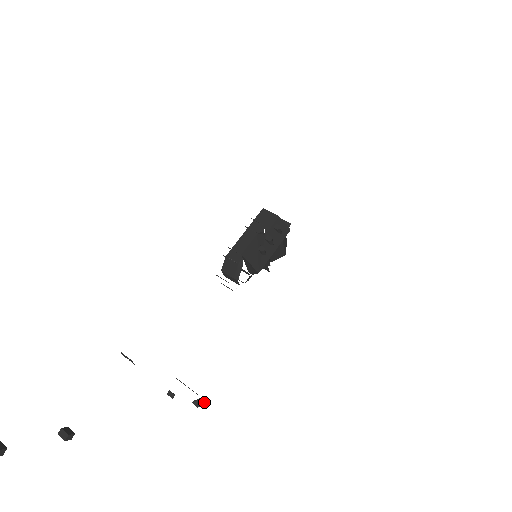
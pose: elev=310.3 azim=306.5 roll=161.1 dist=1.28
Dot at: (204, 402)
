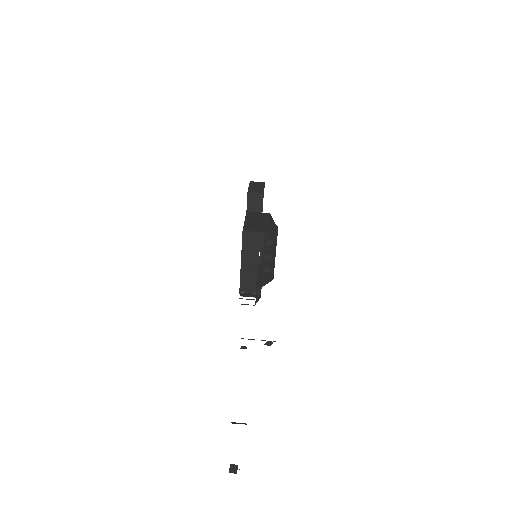
Dot at: occluded
